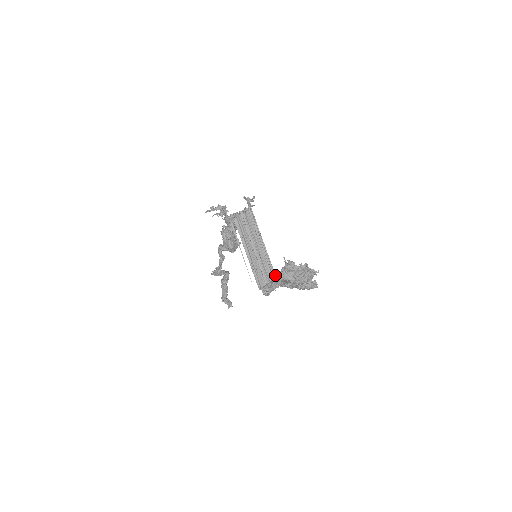
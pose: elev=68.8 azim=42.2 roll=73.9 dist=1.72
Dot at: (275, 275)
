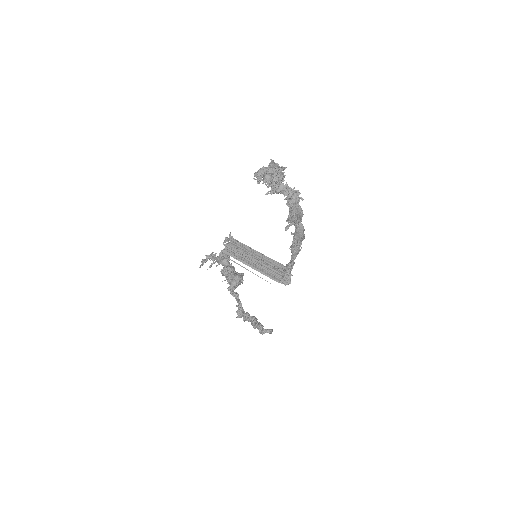
Dot at: occluded
